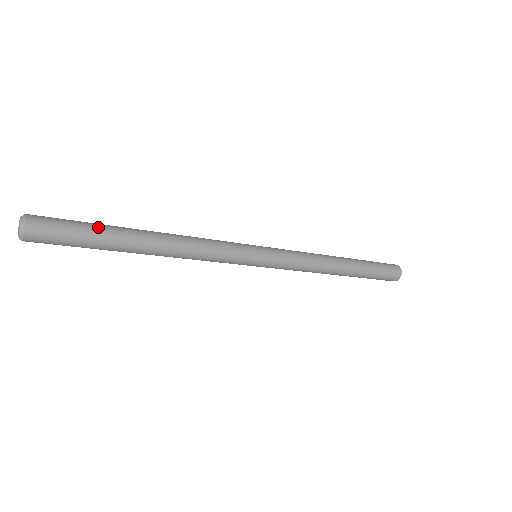
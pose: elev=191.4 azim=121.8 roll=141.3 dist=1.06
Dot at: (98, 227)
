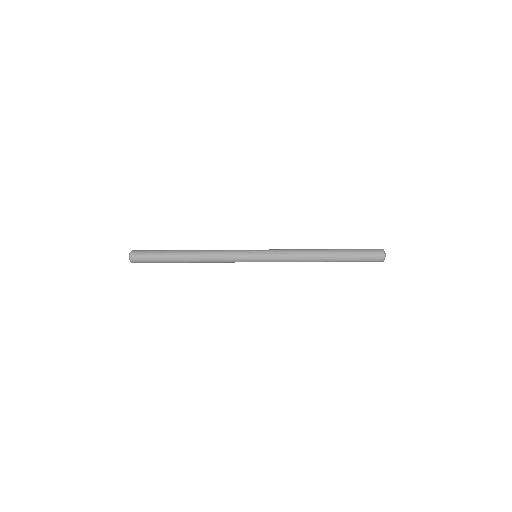
Dot at: (161, 252)
